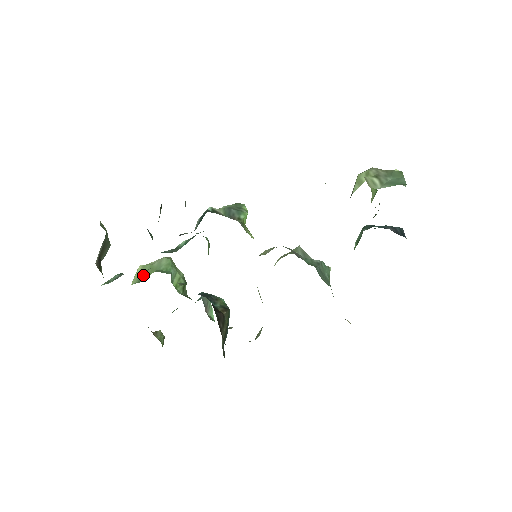
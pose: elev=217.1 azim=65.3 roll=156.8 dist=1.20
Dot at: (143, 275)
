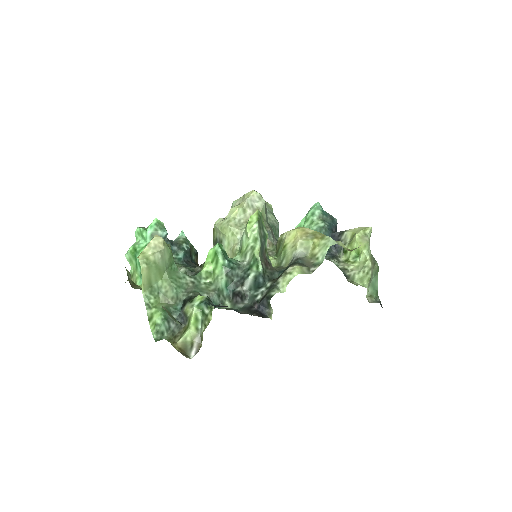
Dot at: (154, 281)
